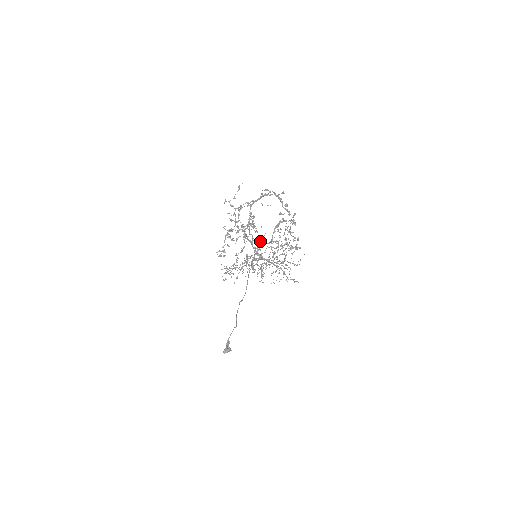
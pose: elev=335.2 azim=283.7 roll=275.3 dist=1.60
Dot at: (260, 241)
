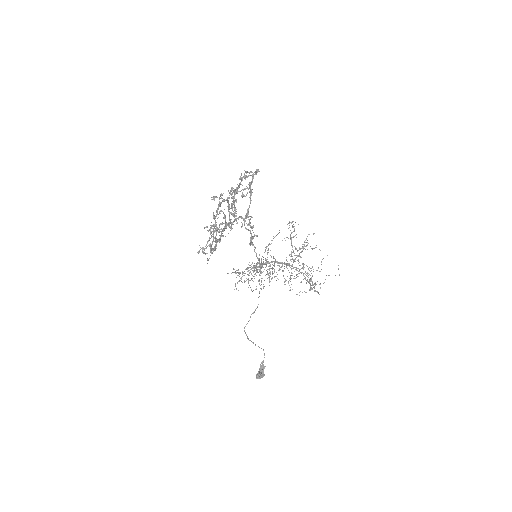
Dot at: (272, 240)
